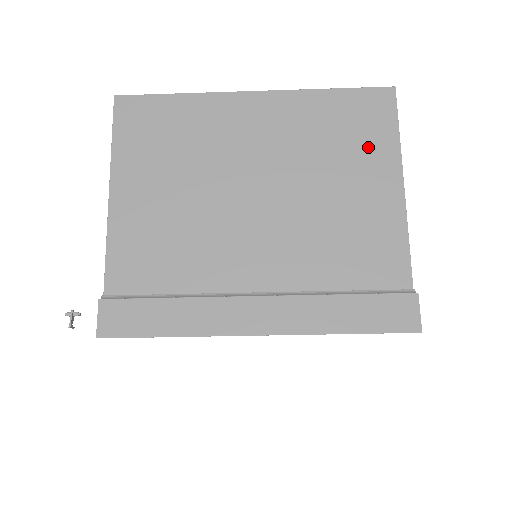
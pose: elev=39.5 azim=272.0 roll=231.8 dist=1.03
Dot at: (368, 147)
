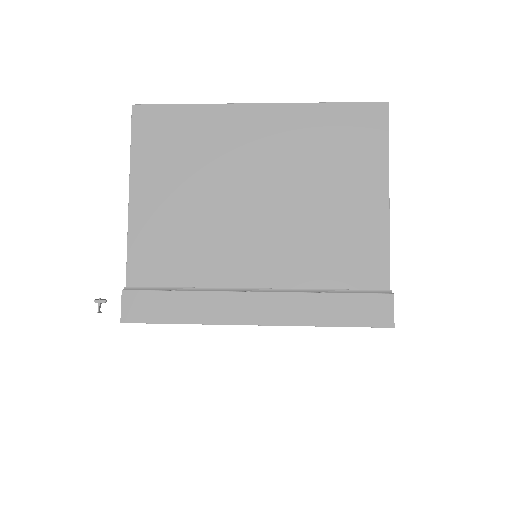
Dot at: (359, 160)
